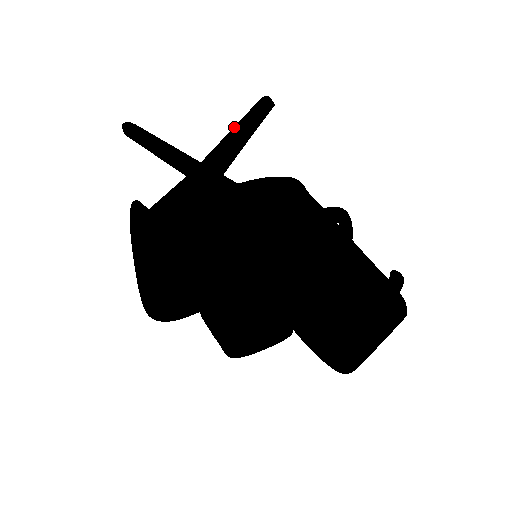
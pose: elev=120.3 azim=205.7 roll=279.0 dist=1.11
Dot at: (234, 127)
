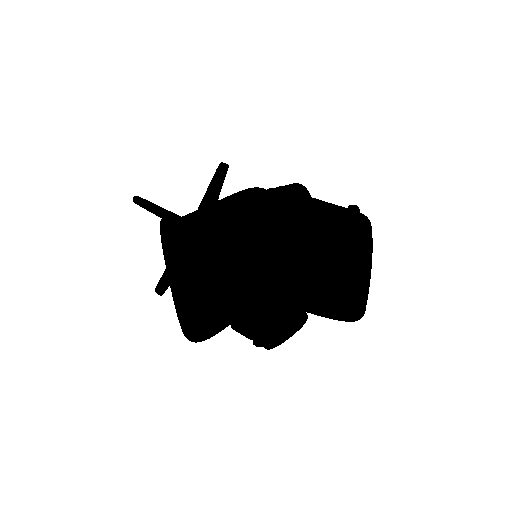
Dot at: (207, 190)
